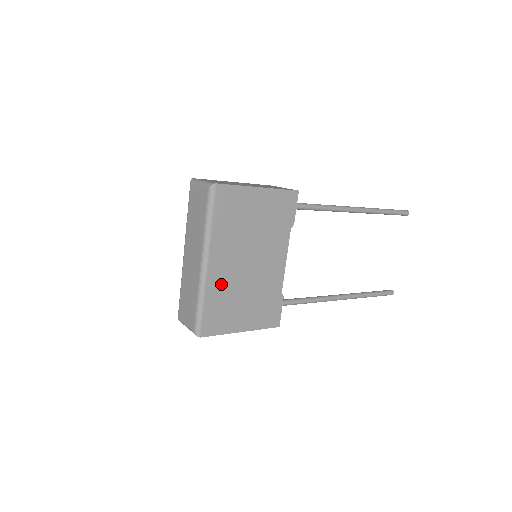
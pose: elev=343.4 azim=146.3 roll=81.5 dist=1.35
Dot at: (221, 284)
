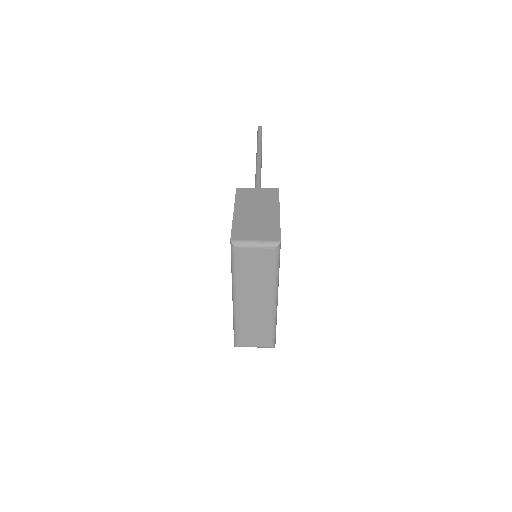
Dot at: occluded
